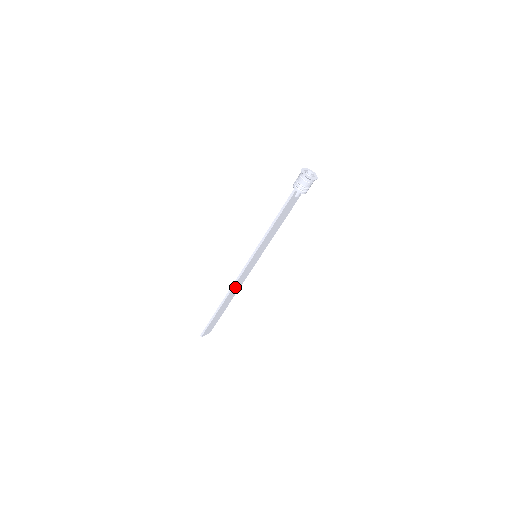
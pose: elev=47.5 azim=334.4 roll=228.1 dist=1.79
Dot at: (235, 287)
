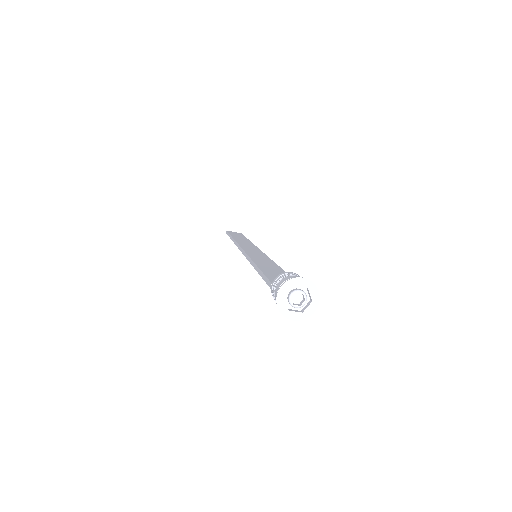
Dot at: occluded
